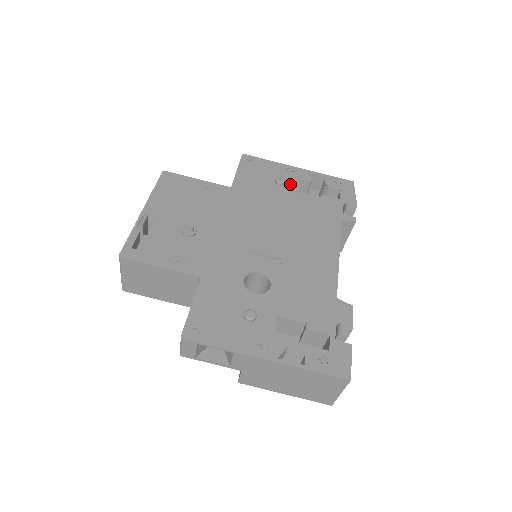
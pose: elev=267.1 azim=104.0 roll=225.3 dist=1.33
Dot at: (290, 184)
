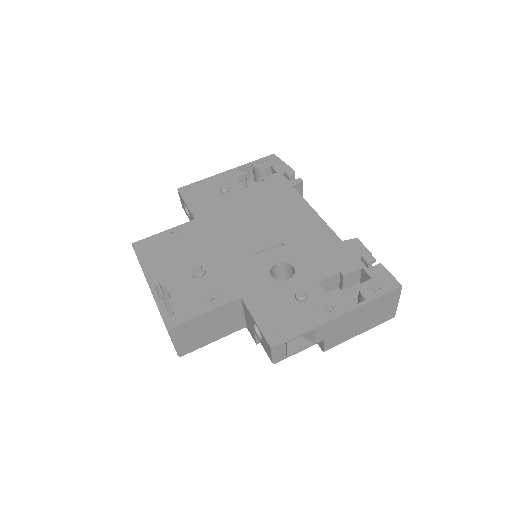
Dot at: (233, 187)
